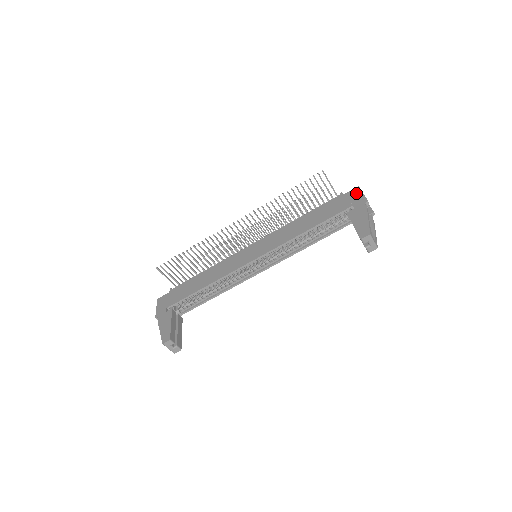
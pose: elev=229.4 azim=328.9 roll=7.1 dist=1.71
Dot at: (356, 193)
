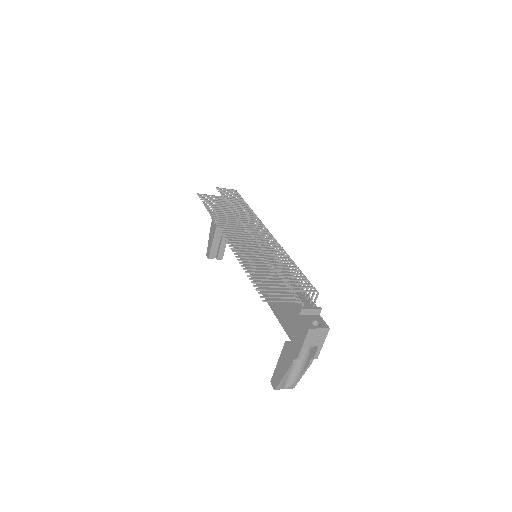
Dot at: (301, 334)
